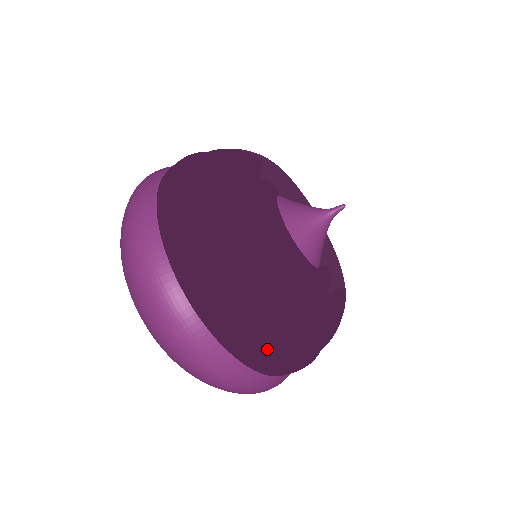
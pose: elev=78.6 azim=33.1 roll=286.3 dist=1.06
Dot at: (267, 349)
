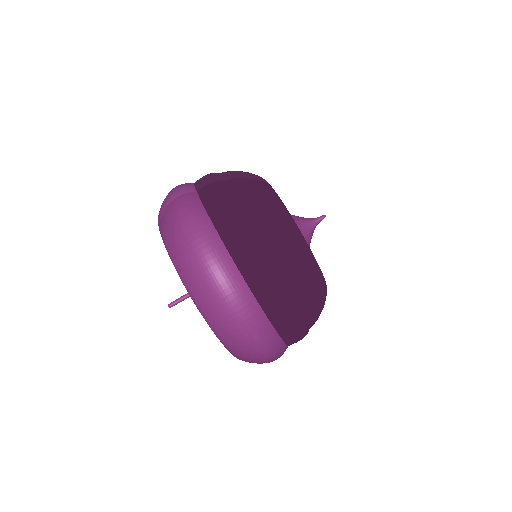
Dot at: (305, 331)
